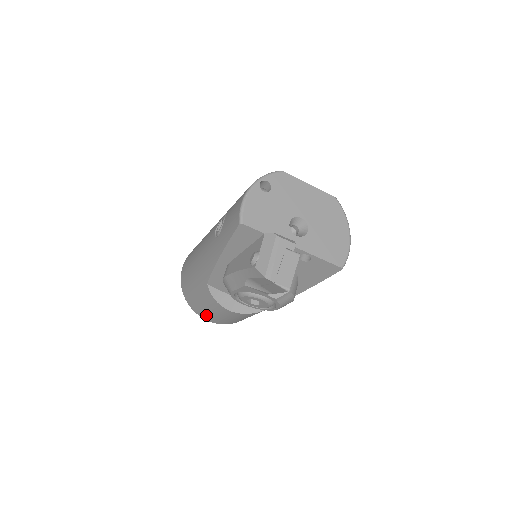
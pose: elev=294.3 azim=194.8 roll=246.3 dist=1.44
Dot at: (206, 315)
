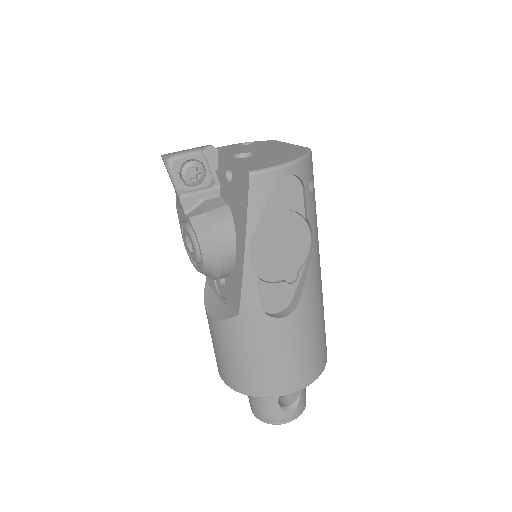
Dot at: occluded
